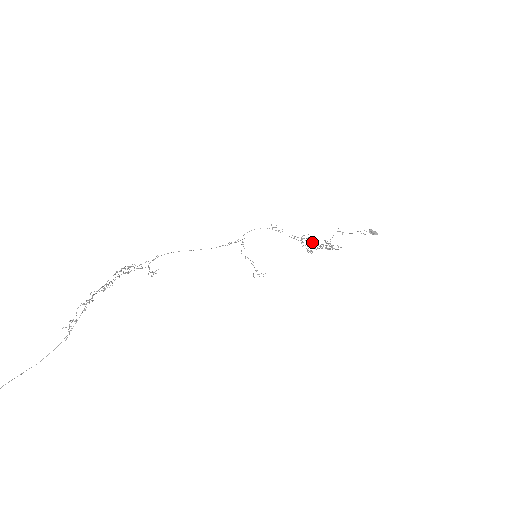
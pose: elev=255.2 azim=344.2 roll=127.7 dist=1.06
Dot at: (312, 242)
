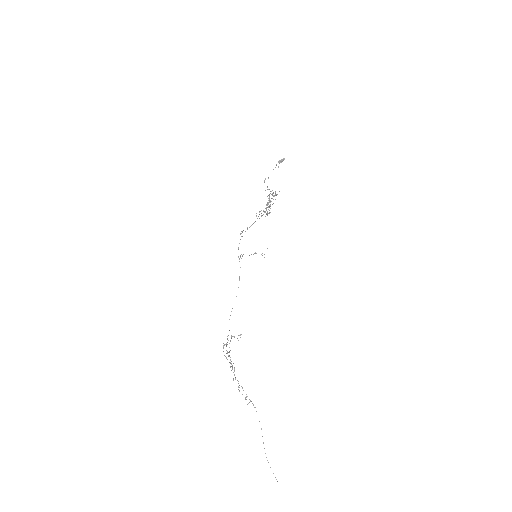
Dot at: (265, 208)
